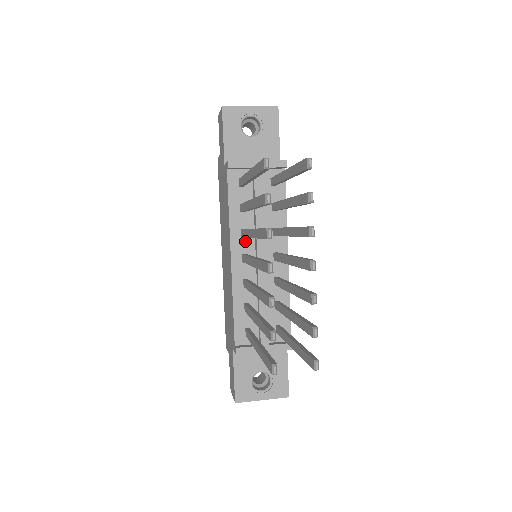
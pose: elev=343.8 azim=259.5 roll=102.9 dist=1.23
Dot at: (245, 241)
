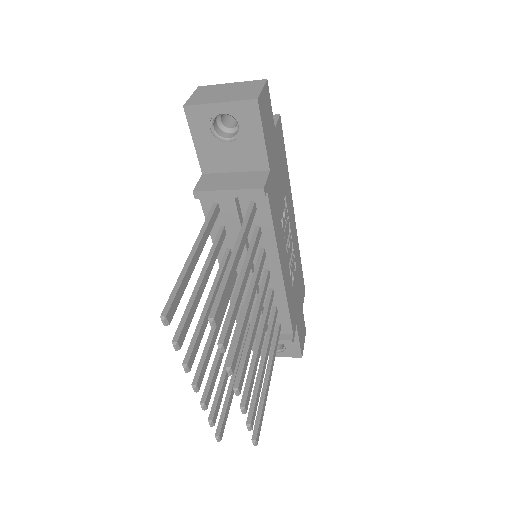
Dot at: occluded
